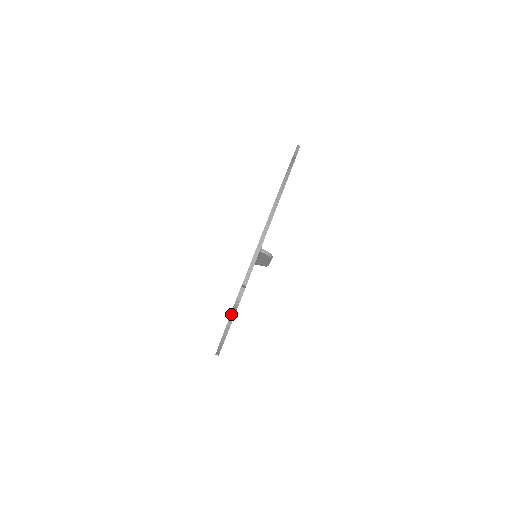
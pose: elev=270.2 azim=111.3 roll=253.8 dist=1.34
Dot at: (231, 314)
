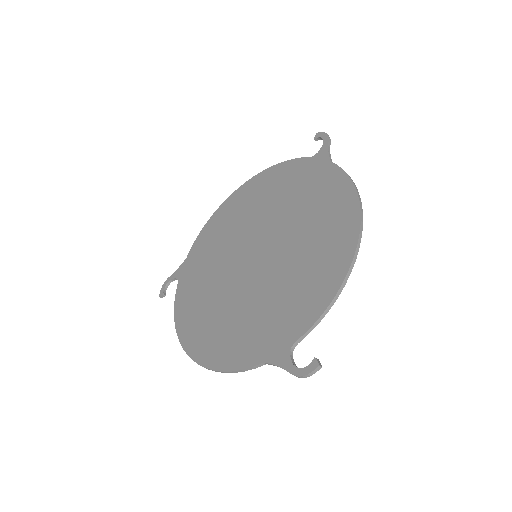
Dot at: (270, 364)
